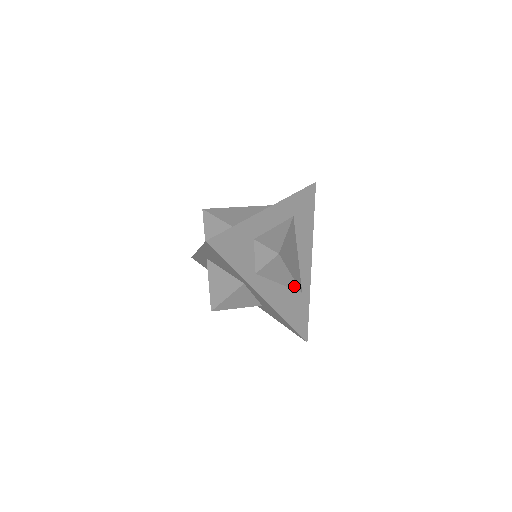
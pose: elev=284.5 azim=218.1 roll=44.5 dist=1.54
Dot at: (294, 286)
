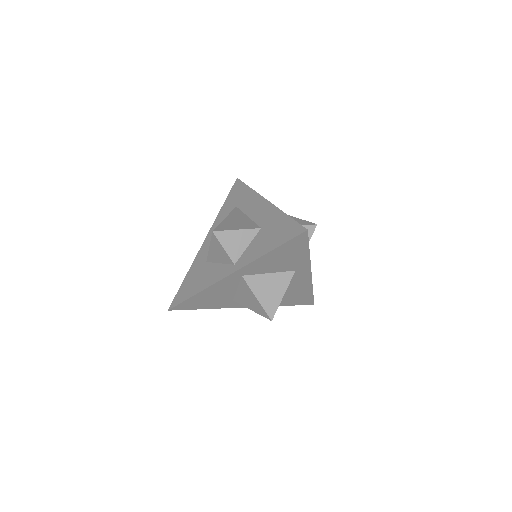
Dot at: occluded
